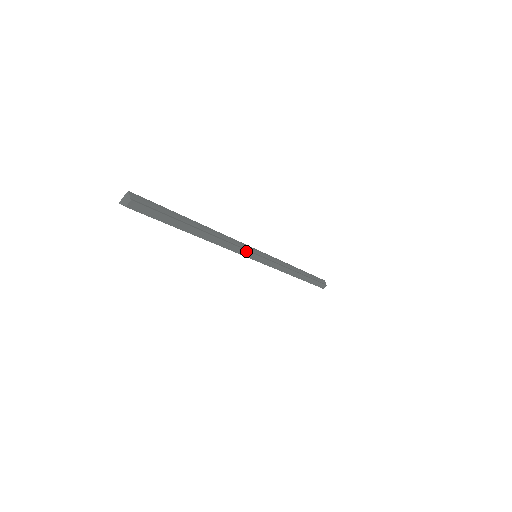
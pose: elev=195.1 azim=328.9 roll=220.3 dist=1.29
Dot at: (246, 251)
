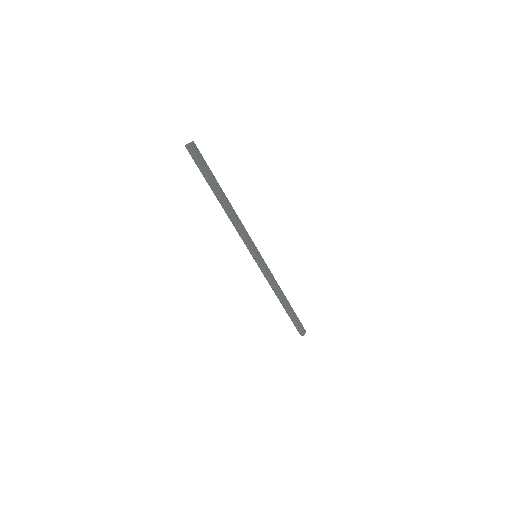
Dot at: (249, 243)
